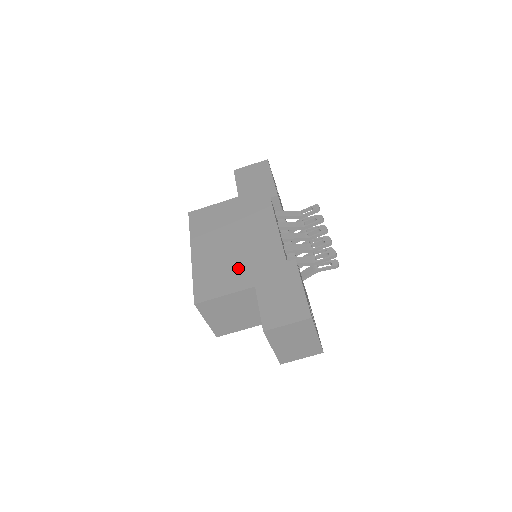
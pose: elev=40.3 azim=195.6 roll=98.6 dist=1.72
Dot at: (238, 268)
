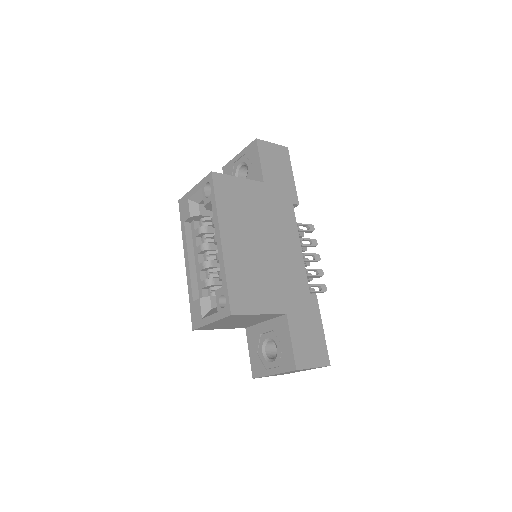
Dot at: (271, 283)
